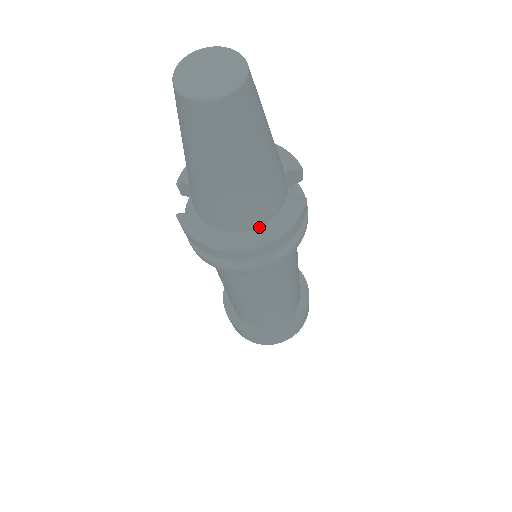
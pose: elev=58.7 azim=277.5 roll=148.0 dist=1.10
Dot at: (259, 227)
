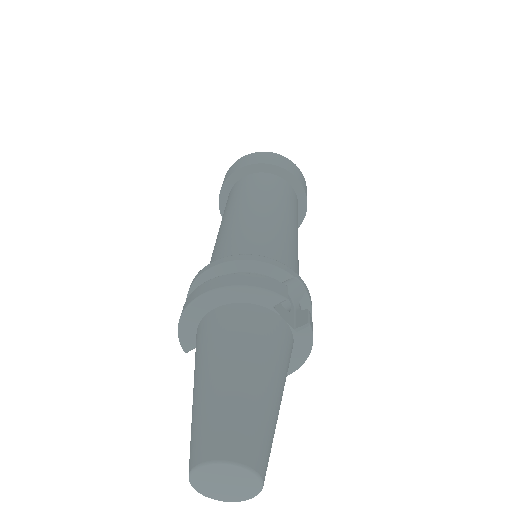
Dot at: occluded
